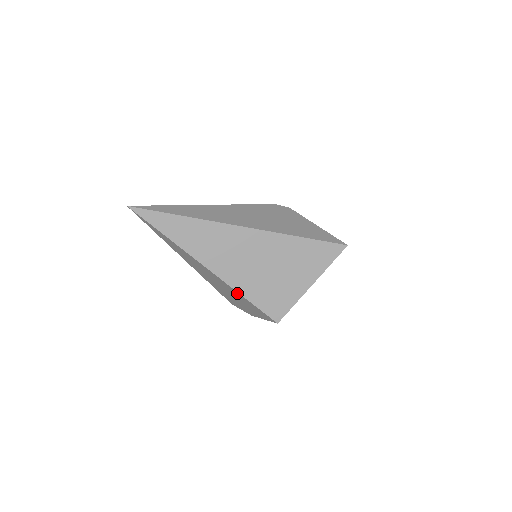
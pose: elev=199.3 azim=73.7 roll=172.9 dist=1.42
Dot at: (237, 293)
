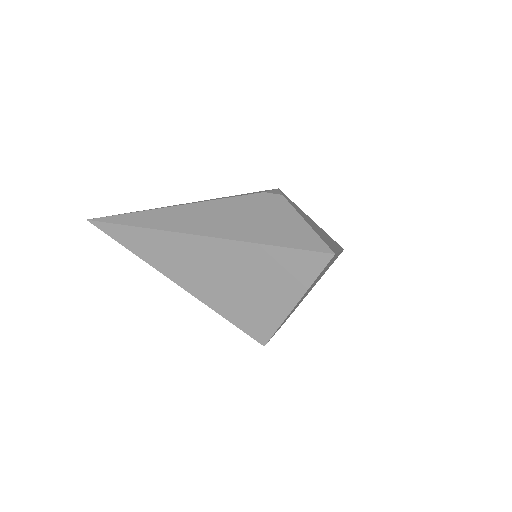
Dot at: (214, 309)
